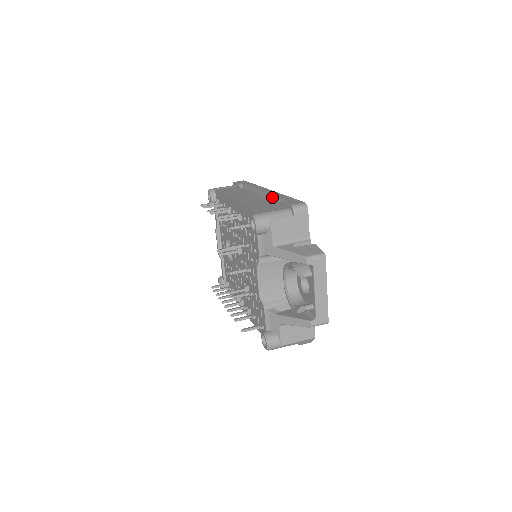
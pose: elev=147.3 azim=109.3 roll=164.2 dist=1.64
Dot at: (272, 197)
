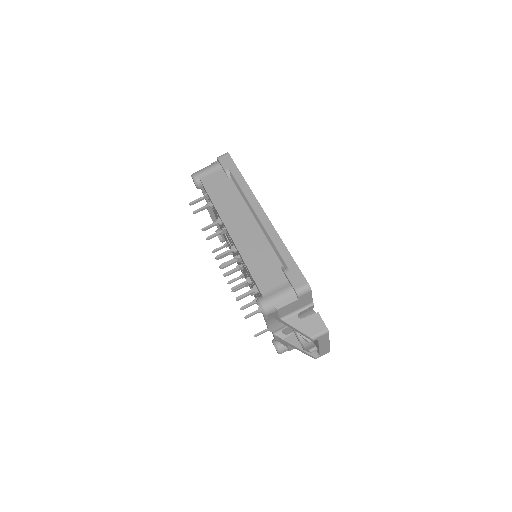
Dot at: (271, 242)
